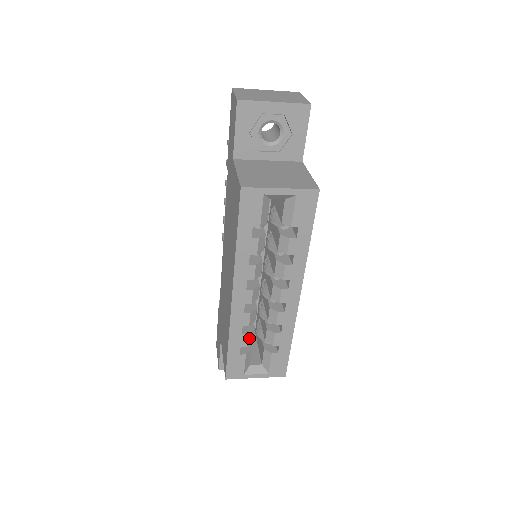
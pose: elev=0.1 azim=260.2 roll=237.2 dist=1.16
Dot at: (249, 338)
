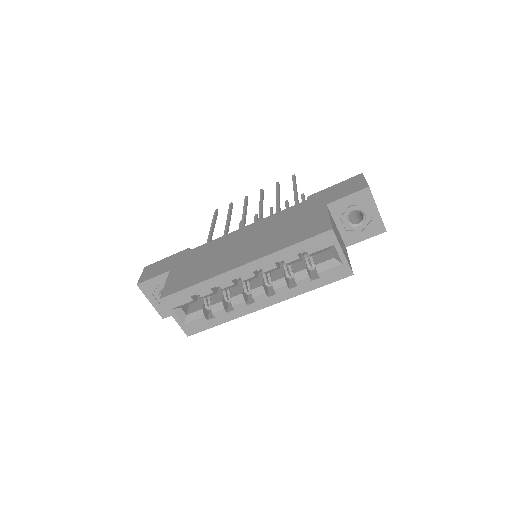
Dot at: (209, 295)
